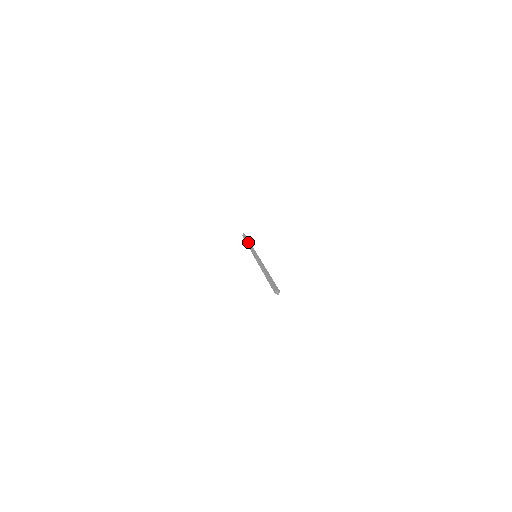
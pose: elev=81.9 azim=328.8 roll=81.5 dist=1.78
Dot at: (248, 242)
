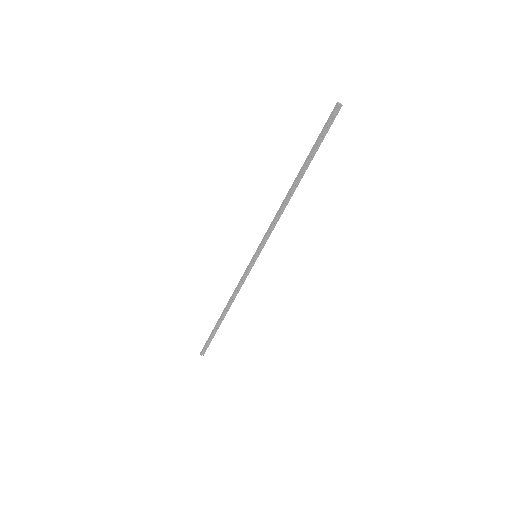
Dot at: occluded
